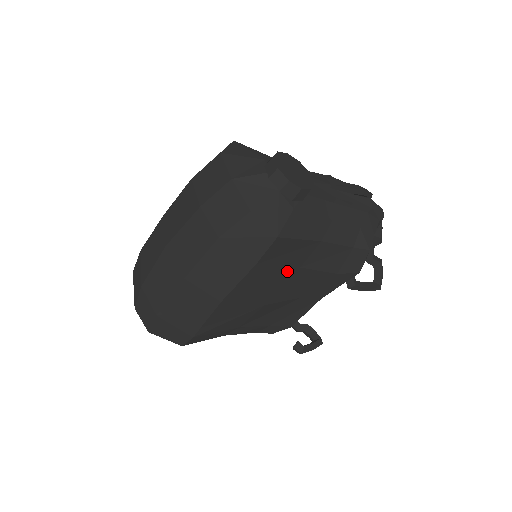
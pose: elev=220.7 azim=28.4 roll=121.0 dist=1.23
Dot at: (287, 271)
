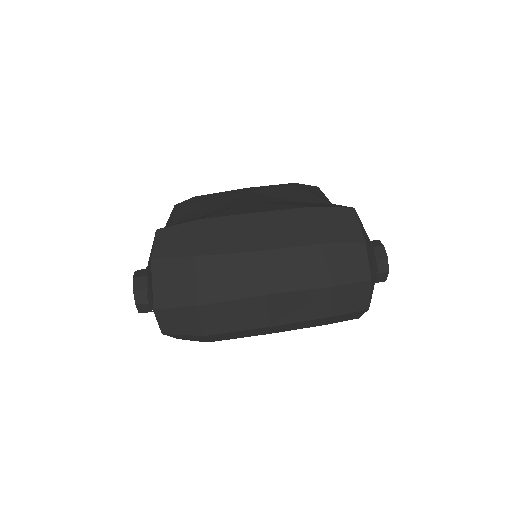
Dot at: occluded
